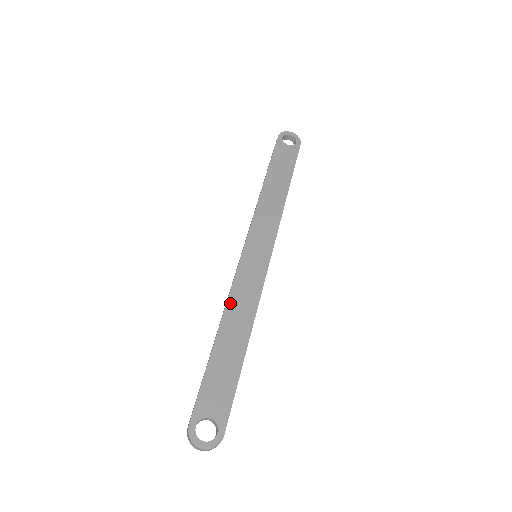
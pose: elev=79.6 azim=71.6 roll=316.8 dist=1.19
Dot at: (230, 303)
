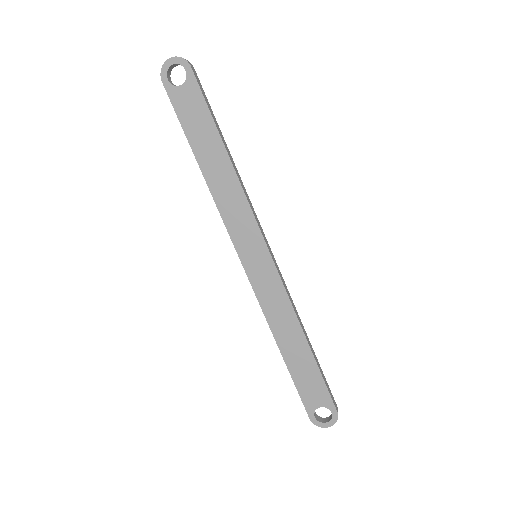
Dot at: (269, 319)
